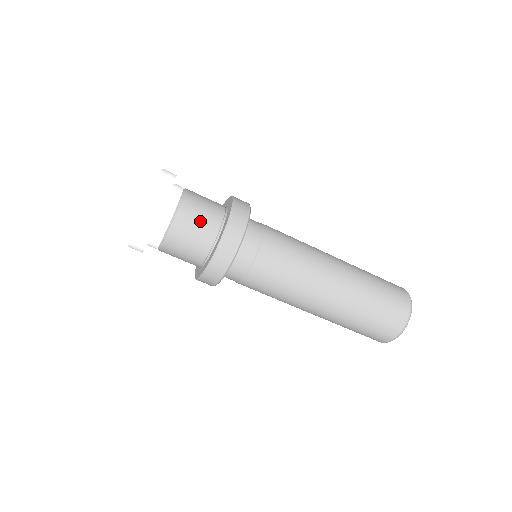
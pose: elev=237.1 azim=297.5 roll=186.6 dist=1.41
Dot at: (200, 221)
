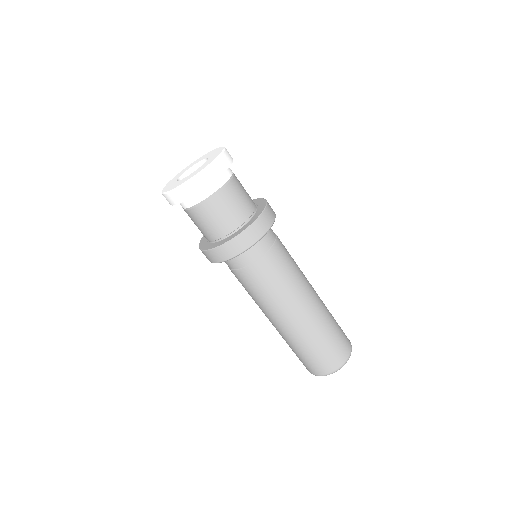
Dot at: (237, 204)
